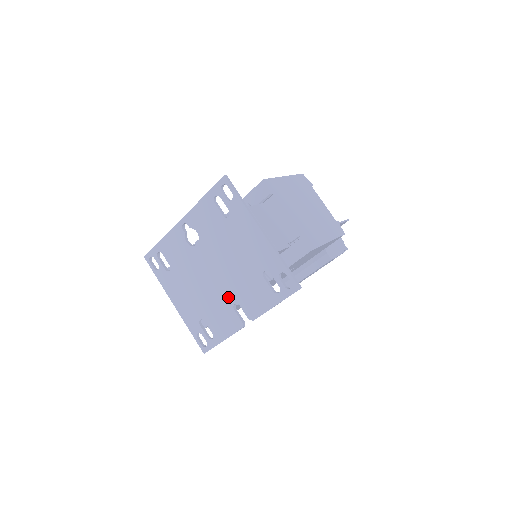
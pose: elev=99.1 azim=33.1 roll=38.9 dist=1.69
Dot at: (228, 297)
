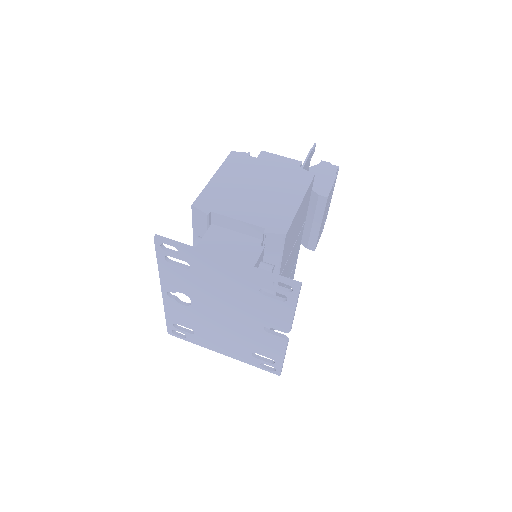
Dot at: (253, 326)
